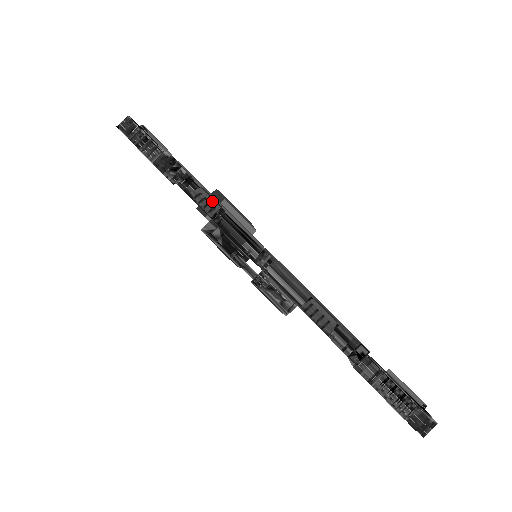
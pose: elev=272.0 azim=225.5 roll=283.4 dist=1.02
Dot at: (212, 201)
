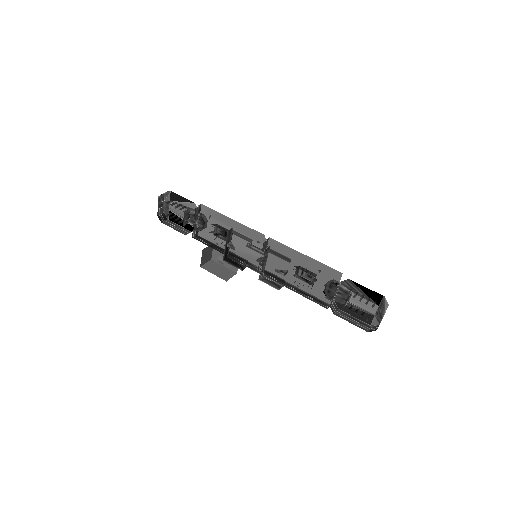
Dot at: (226, 229)
